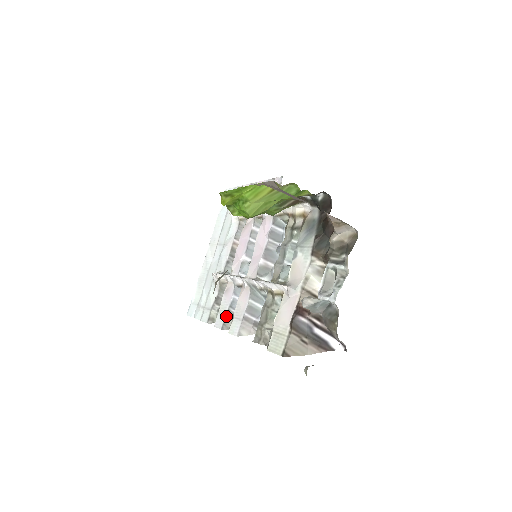
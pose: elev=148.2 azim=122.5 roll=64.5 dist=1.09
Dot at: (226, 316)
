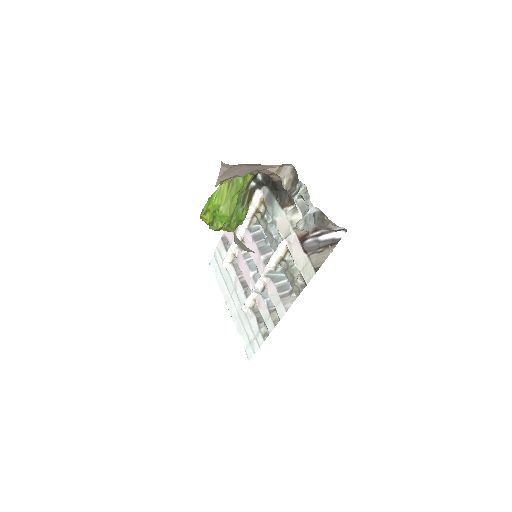
Dot at: (271, 316)
